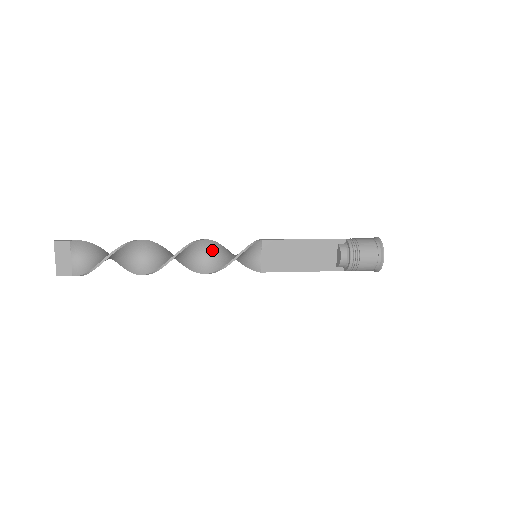
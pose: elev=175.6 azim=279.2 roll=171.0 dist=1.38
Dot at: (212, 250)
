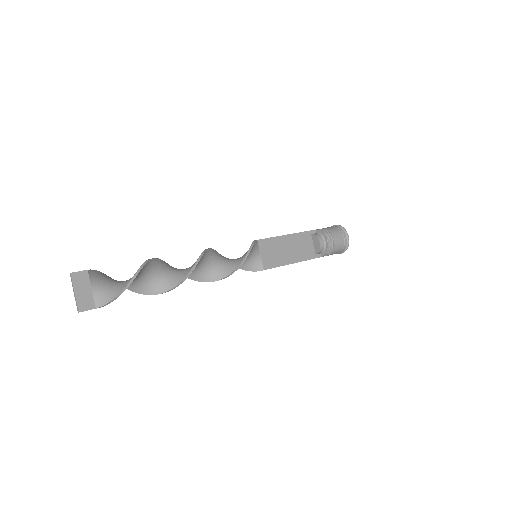
Dot at: (219, 257)
